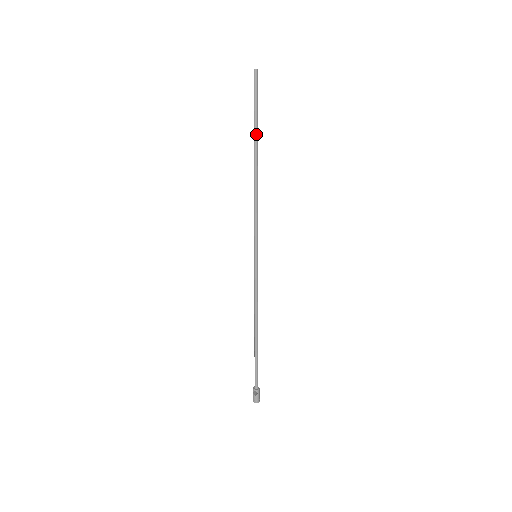
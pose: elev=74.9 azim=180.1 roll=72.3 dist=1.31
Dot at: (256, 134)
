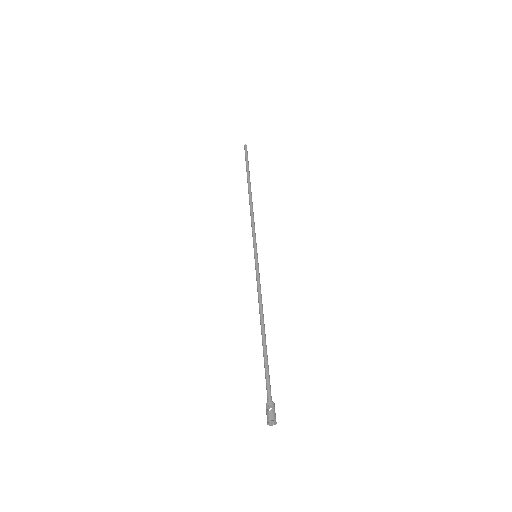
Dot at: (248, 175)
